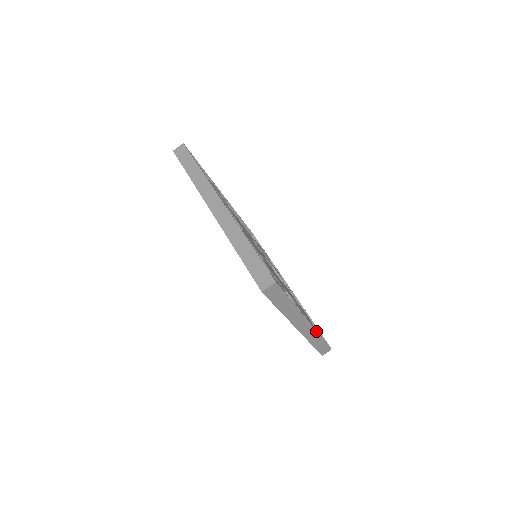
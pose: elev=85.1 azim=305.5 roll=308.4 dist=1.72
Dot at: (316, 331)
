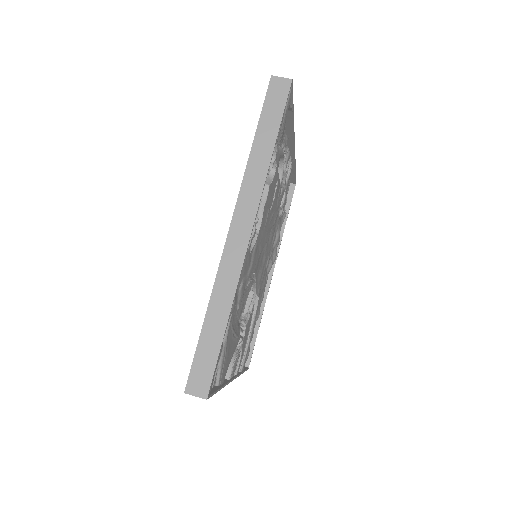
Dot at: (238, 279)
